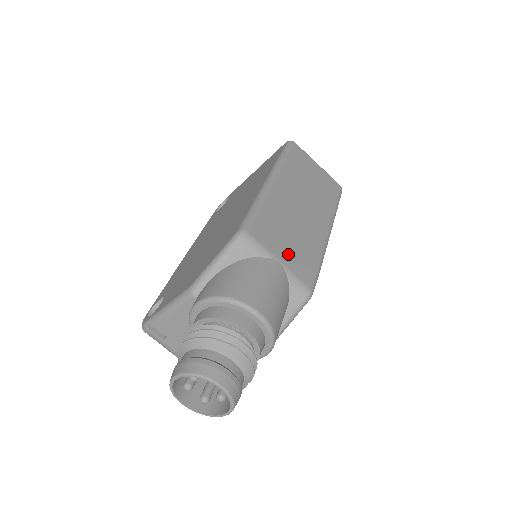
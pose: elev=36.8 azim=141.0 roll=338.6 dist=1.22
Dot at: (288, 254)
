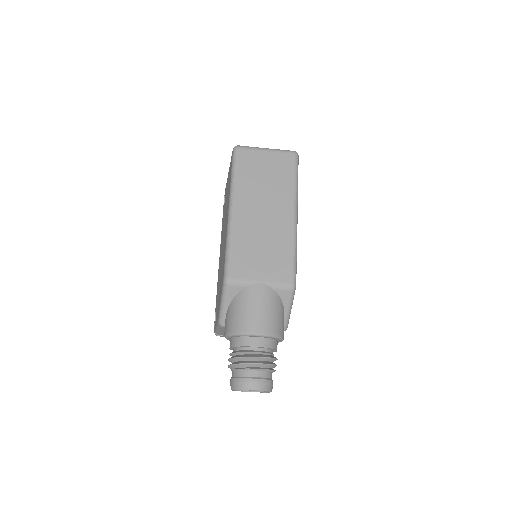
Dot at: (265, 270)
